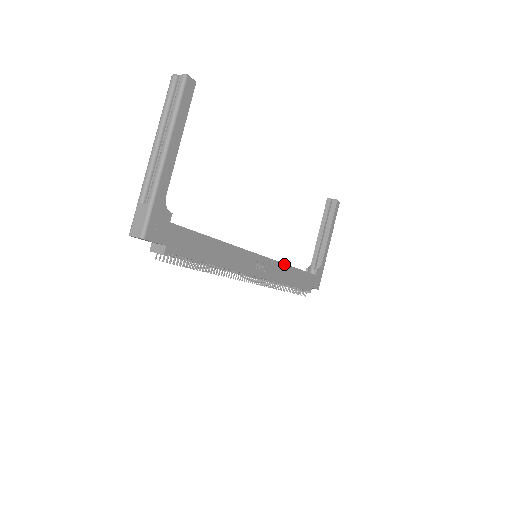
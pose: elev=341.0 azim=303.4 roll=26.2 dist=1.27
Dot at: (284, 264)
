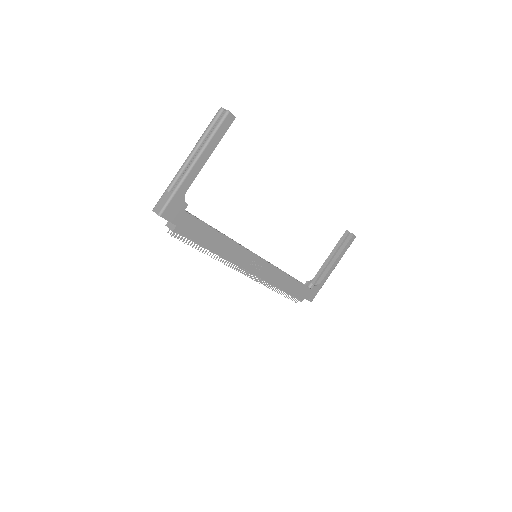
Dot at: (280, 270)
